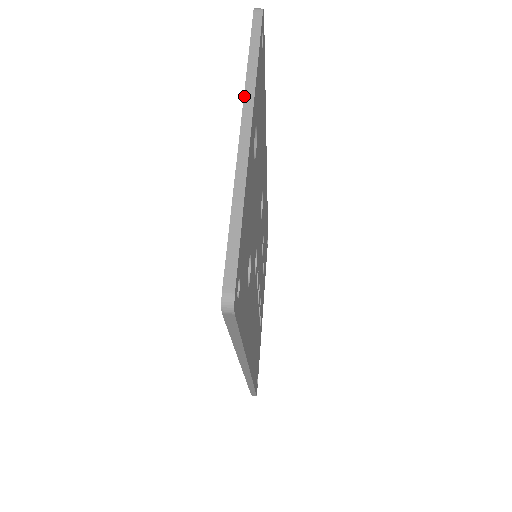
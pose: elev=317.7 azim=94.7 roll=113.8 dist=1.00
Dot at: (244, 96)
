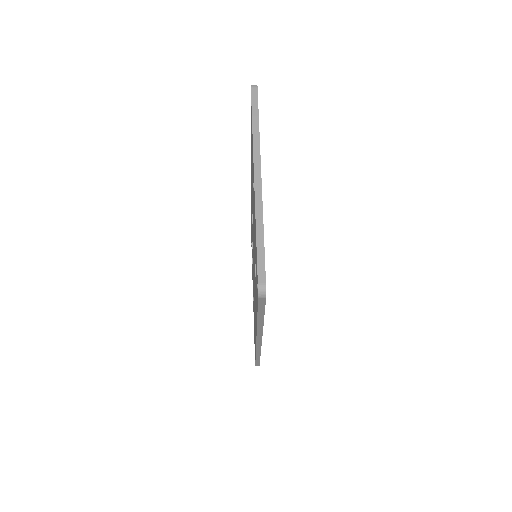
Dot at: (253, 152)
